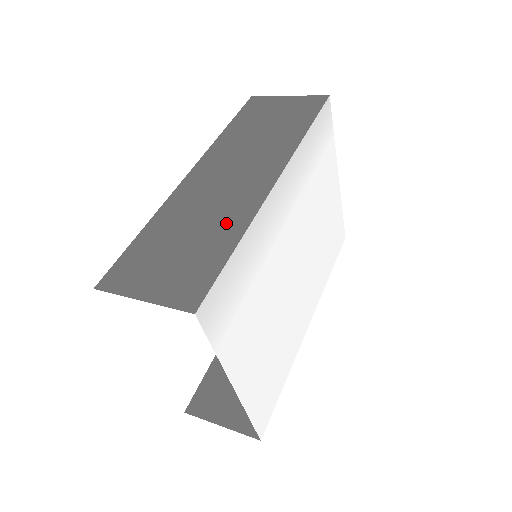
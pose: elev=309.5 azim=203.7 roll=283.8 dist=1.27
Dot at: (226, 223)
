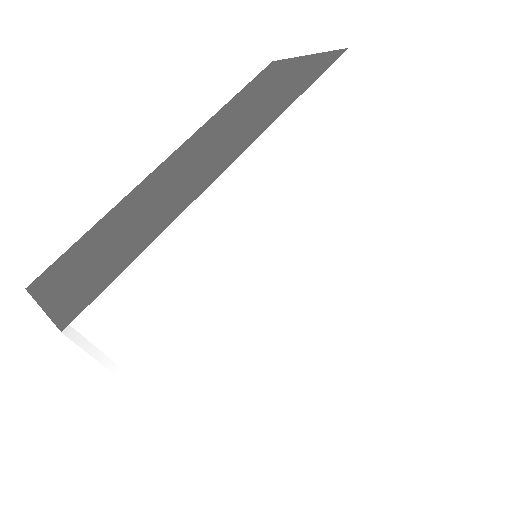
Dot at: (152, 223)
